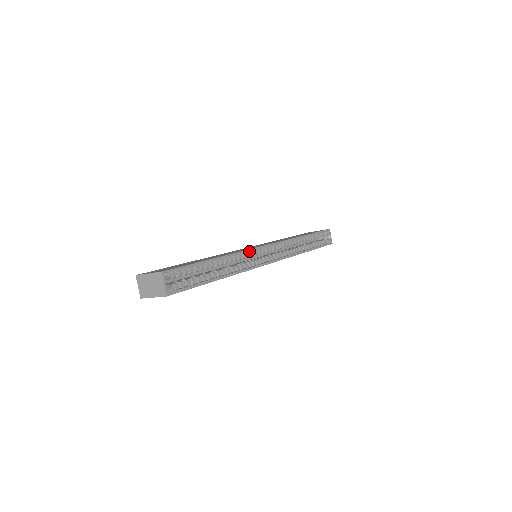
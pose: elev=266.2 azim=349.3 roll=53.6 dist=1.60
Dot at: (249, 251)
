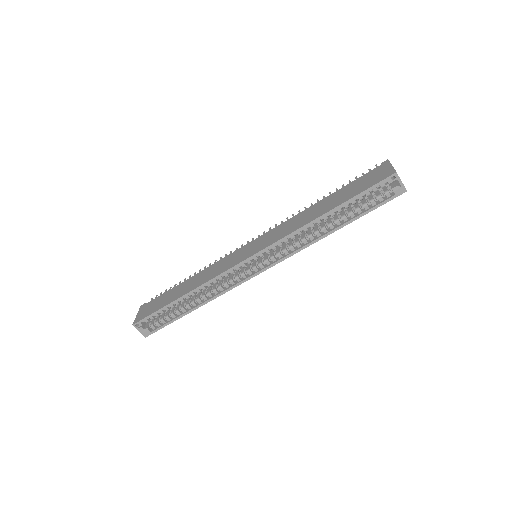
Dot at: (223, 274)
